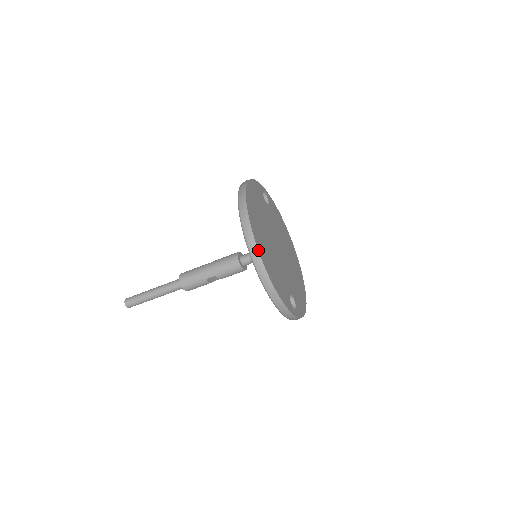
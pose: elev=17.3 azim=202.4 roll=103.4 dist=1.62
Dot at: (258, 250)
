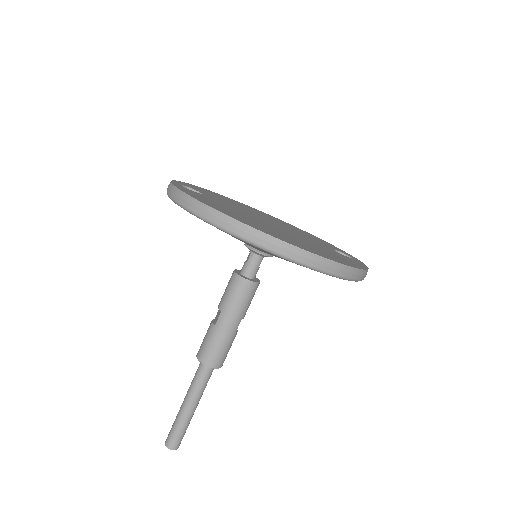
Dot at: (328, 259)
